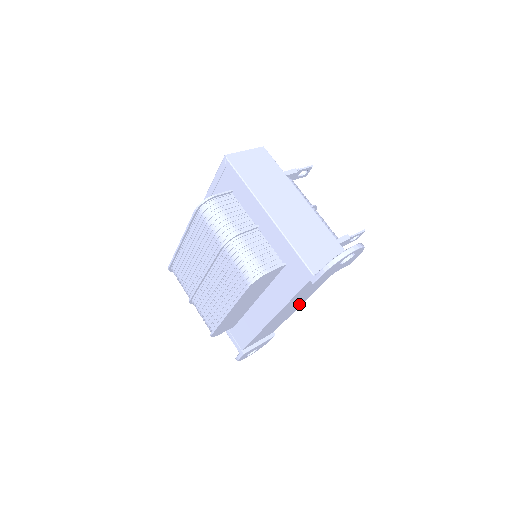
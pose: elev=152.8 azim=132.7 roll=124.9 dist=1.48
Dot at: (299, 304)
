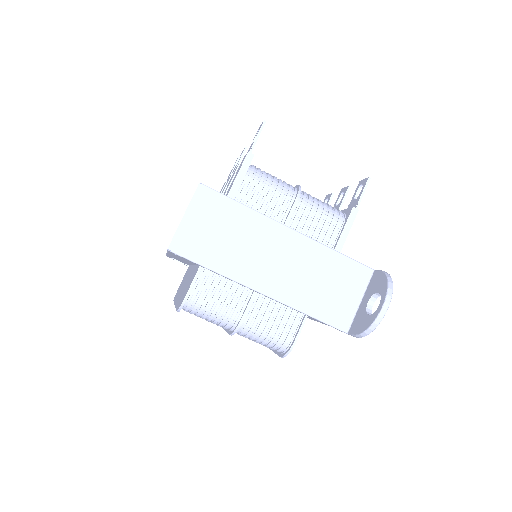
Dot at: occluded
